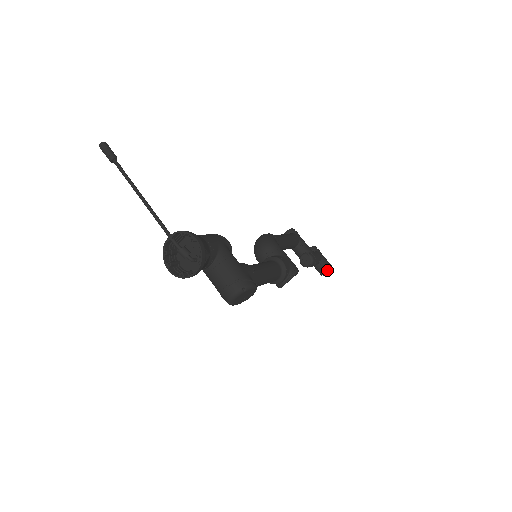
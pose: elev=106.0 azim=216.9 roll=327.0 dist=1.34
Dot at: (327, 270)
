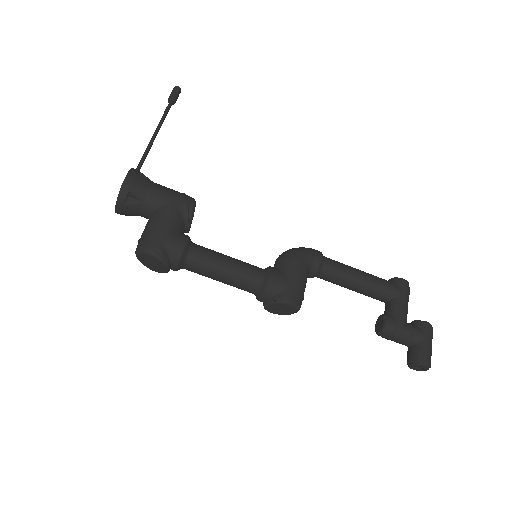
Dot at: (413, 361)
